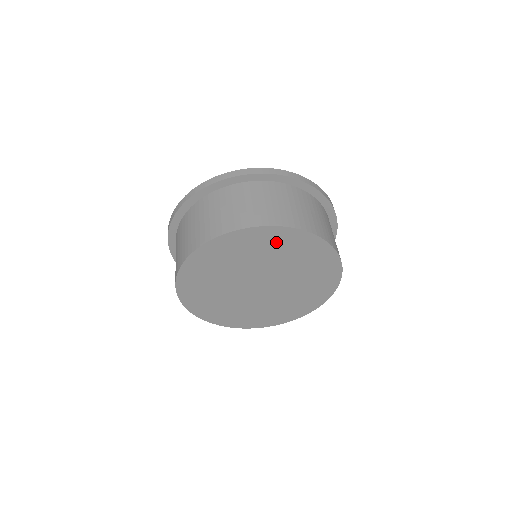
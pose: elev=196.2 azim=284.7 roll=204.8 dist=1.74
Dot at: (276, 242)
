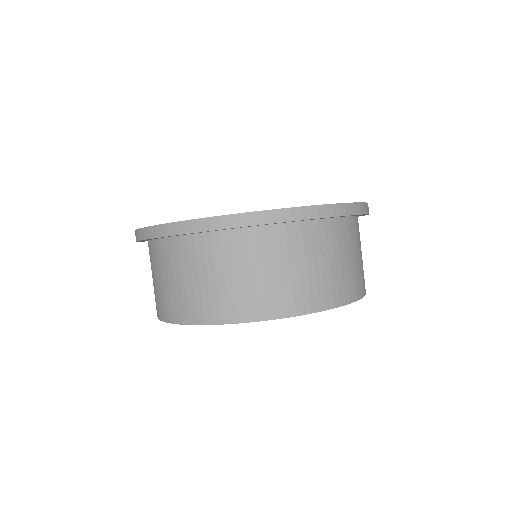
Dot at: occluded
